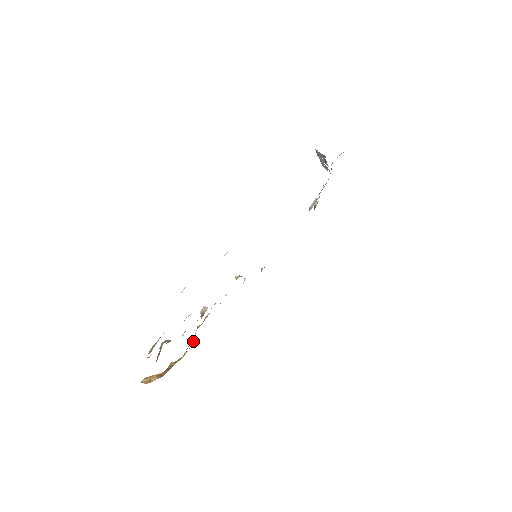
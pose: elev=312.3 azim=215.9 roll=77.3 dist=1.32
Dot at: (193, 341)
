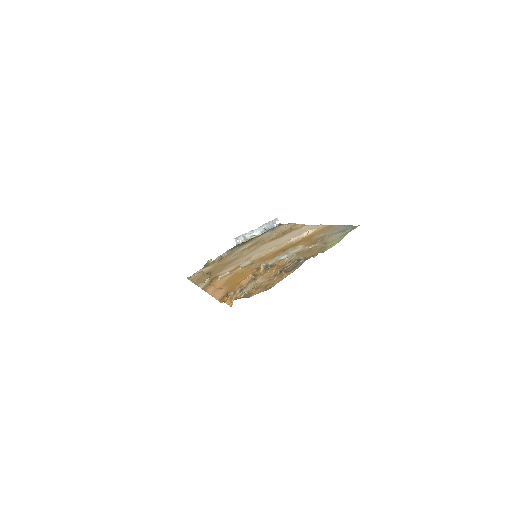
Dot at: (232, 291)
